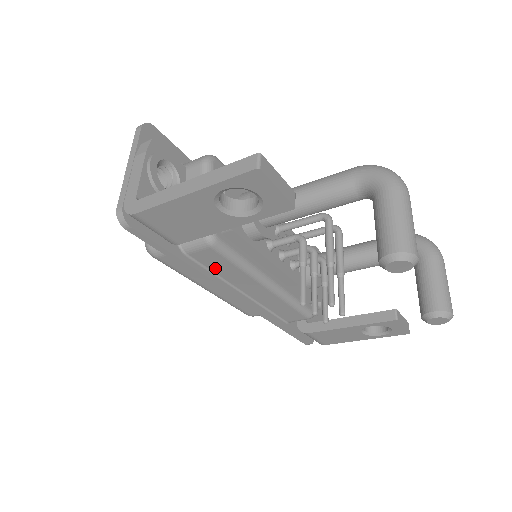
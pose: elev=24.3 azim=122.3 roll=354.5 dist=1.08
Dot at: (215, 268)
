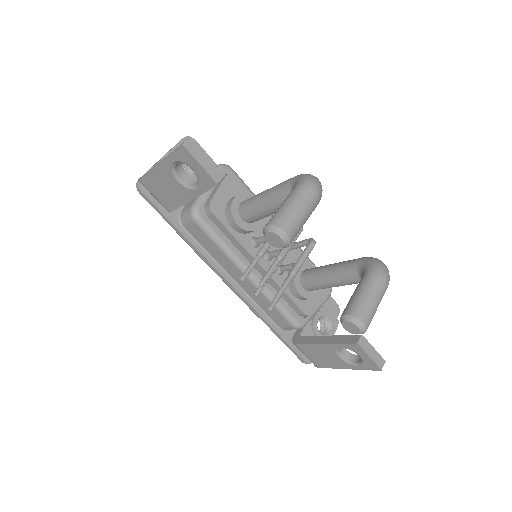
Dot at: (205, 246)
